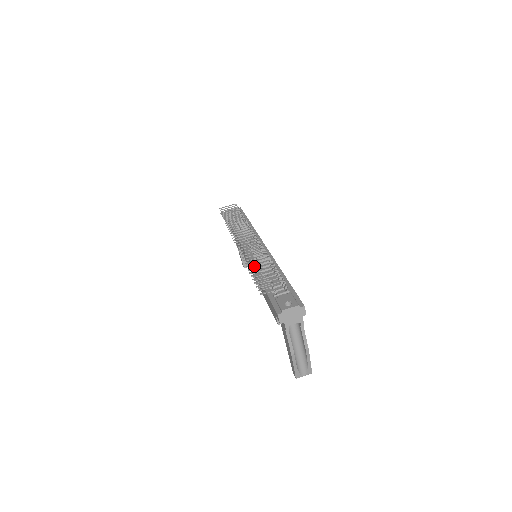
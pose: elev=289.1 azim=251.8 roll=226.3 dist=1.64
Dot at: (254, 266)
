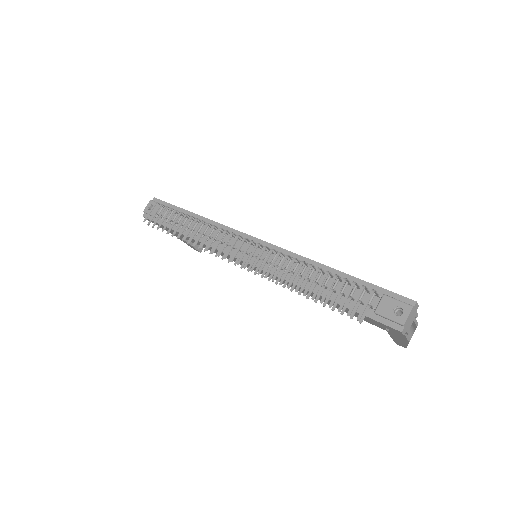
Dot at: occluded
